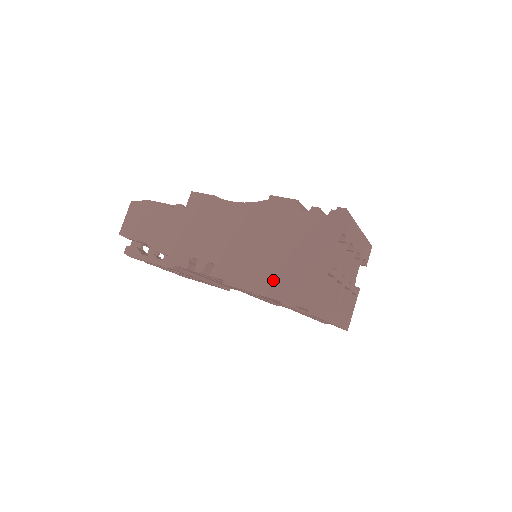
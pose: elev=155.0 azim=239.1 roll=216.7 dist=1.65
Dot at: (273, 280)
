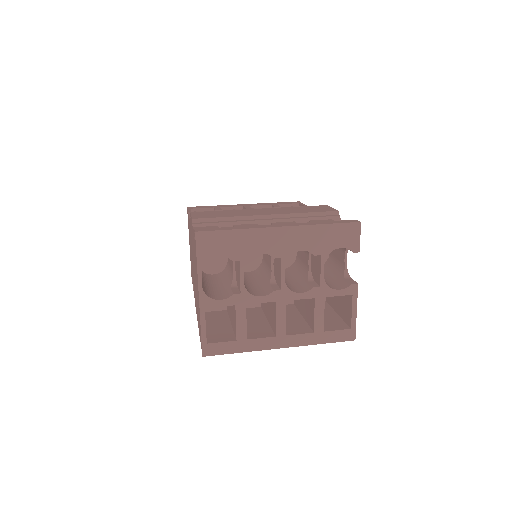
Dot at: (197, 309)
